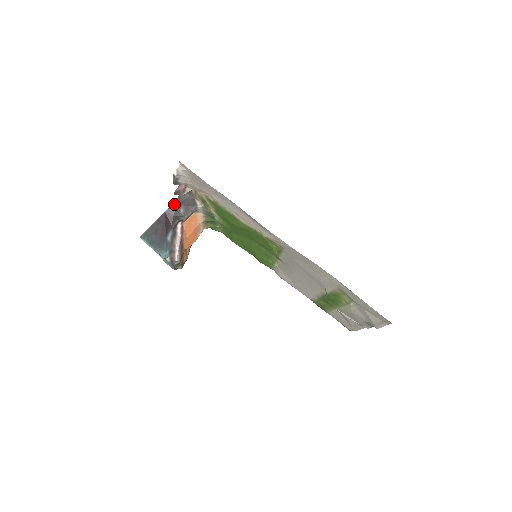
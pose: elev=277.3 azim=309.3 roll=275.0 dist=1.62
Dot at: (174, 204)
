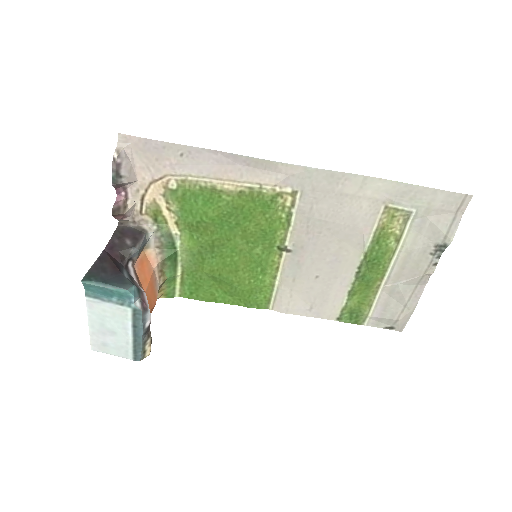
Dot at: (113, 239)
